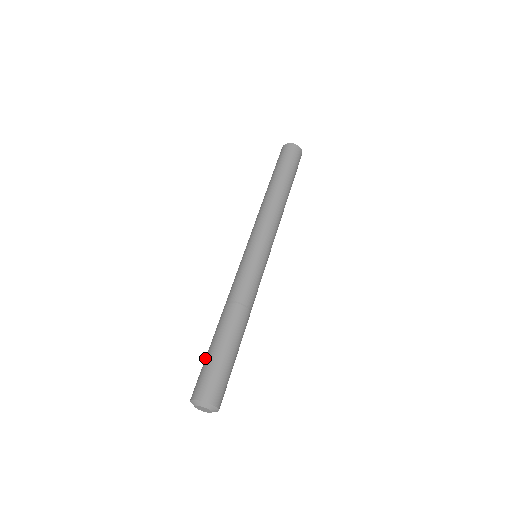
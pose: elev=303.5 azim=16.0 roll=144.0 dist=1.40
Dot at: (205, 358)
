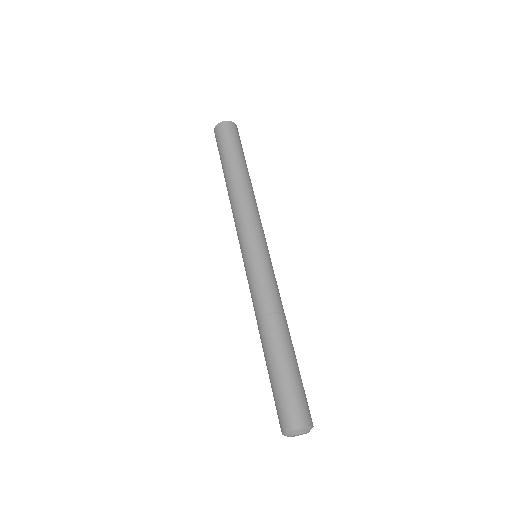
Dot at: occluded
